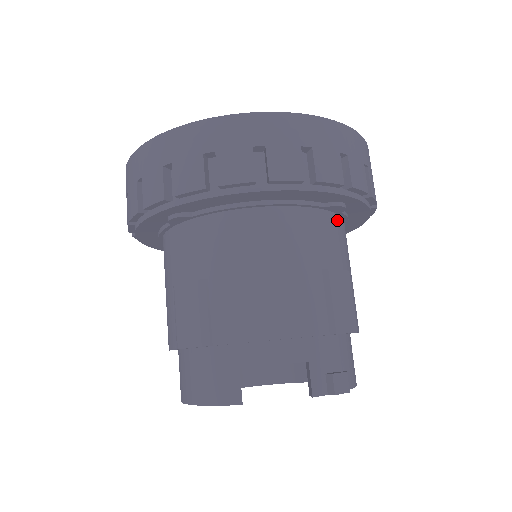
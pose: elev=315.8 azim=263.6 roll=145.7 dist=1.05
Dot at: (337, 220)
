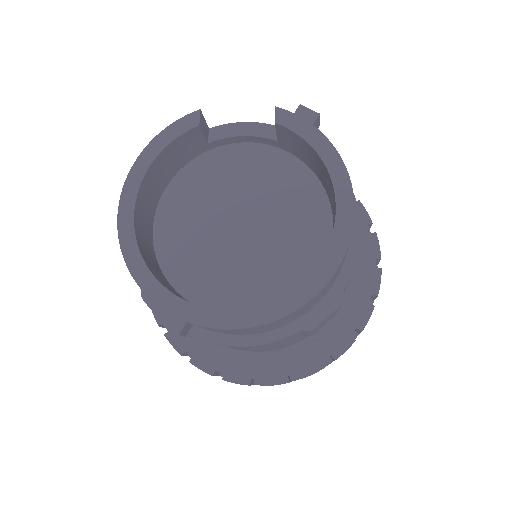
Dot at: occluded
